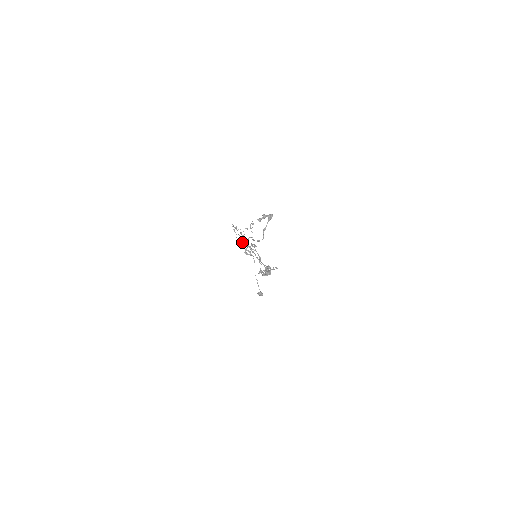
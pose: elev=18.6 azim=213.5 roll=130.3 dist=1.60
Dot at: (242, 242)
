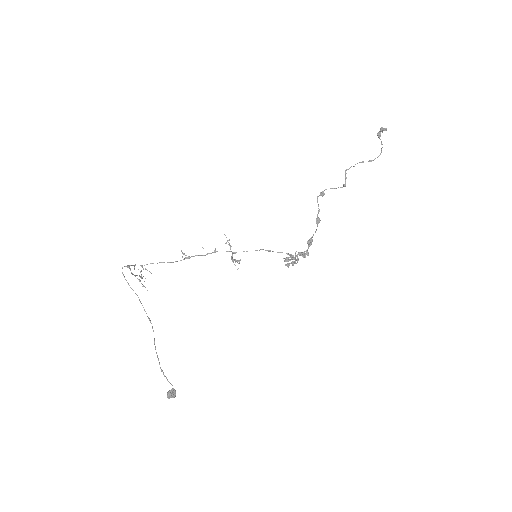
Dot at: (139, 299)
